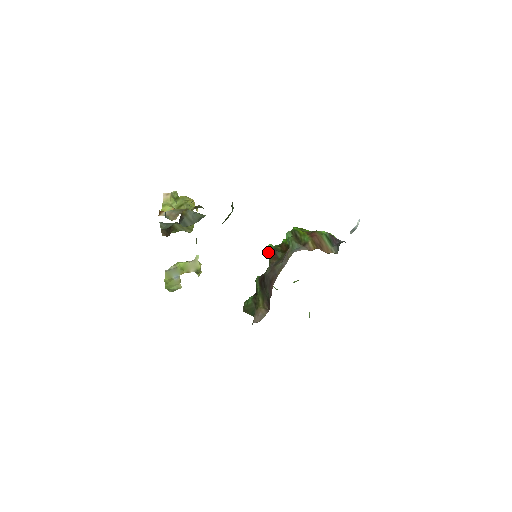
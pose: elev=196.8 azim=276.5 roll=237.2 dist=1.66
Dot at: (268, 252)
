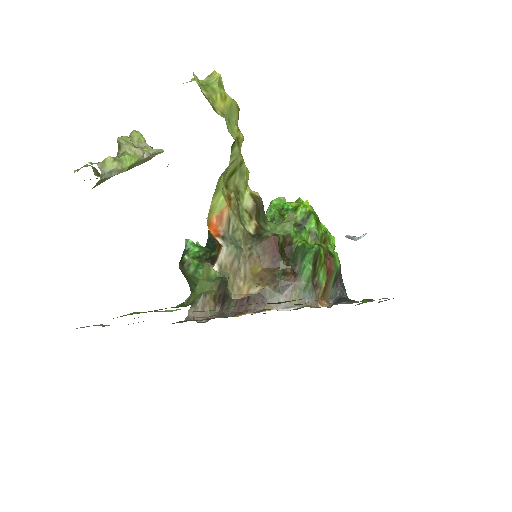
Dot at: occluded
